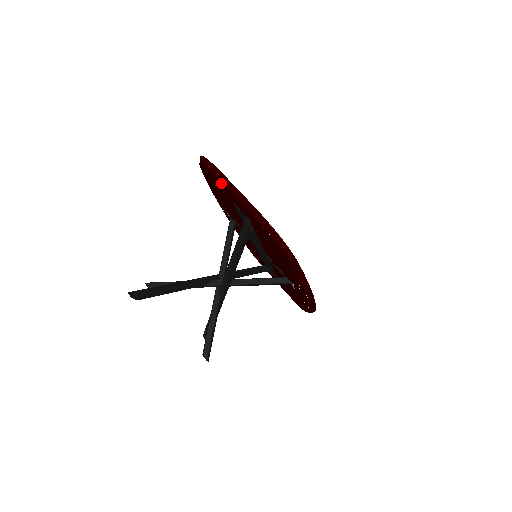
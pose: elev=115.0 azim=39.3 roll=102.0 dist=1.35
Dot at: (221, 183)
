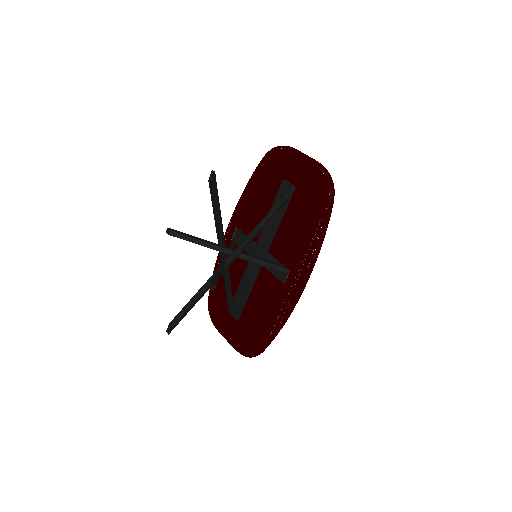
Dot at: (289, 155)
